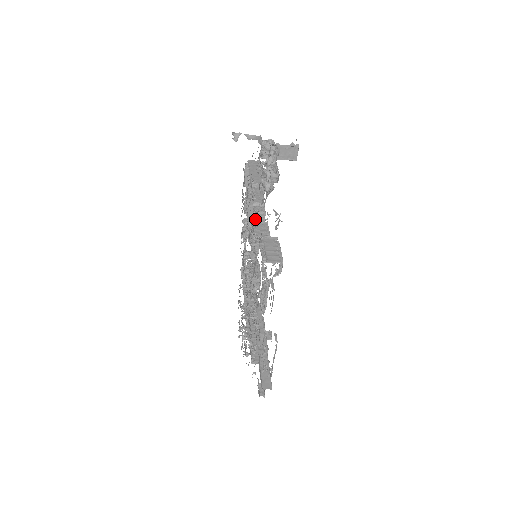
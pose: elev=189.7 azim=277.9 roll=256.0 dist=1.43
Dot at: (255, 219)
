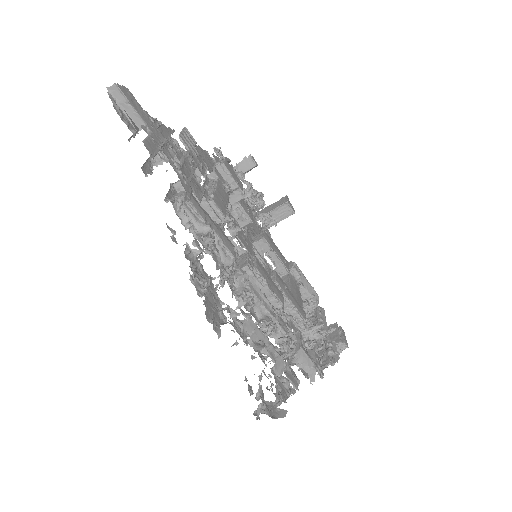
Dot at: (247, 227)
